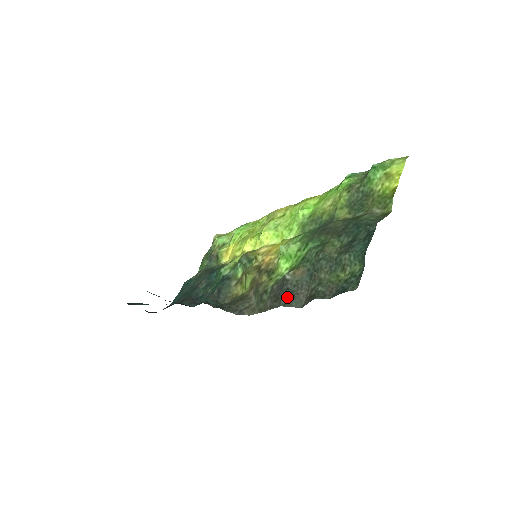
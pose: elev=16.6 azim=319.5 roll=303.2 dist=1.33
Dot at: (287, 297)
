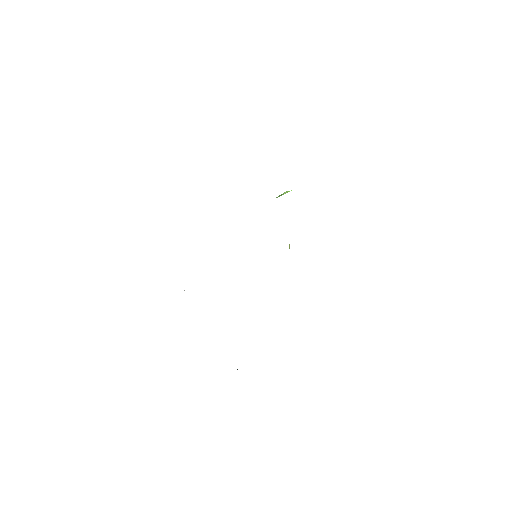
Dot at: occluded
